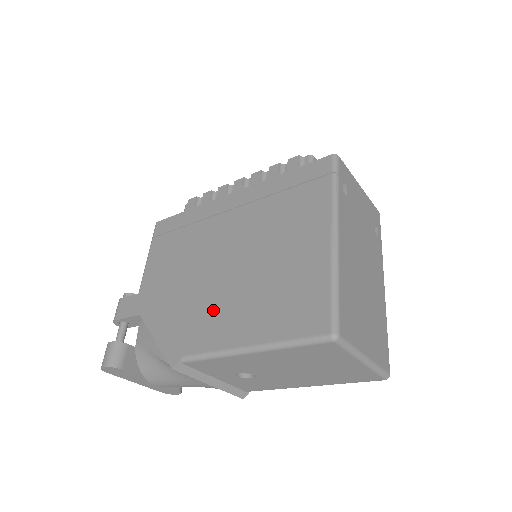
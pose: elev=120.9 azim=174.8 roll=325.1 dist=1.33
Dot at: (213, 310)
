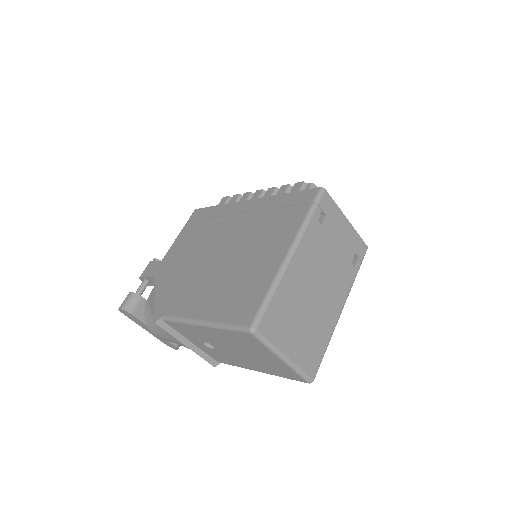
Dot at: (195, 287)
